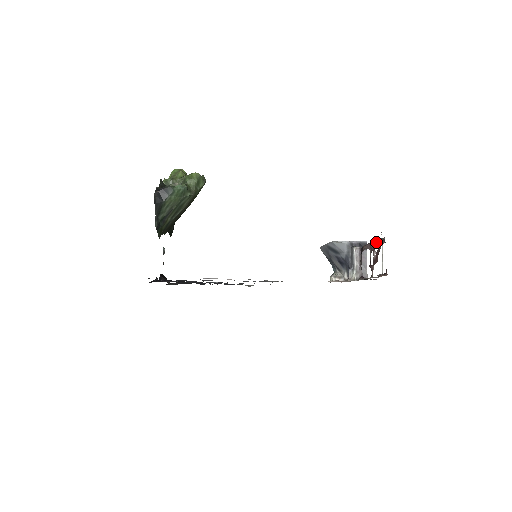
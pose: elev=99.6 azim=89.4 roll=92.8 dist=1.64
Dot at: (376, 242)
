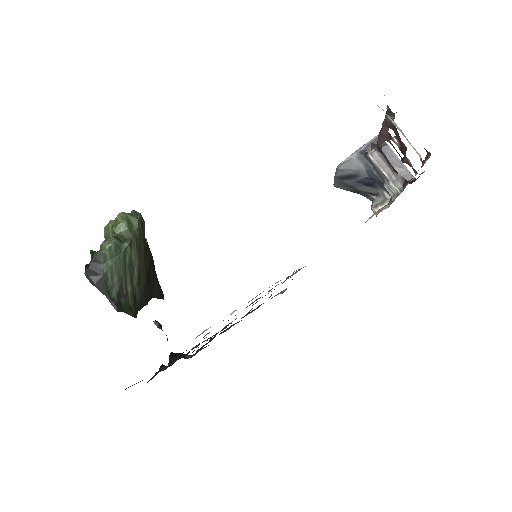
Dot at: (384, 124)
